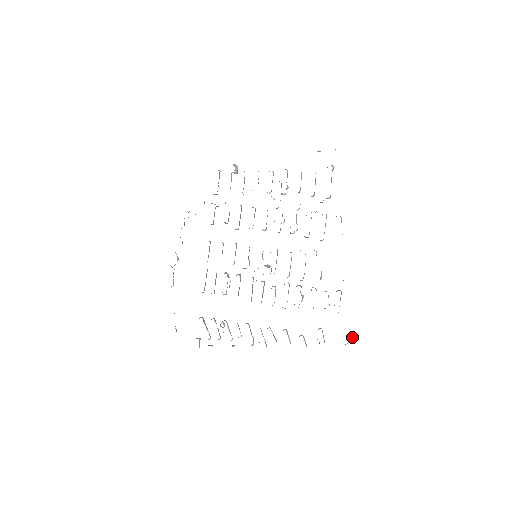
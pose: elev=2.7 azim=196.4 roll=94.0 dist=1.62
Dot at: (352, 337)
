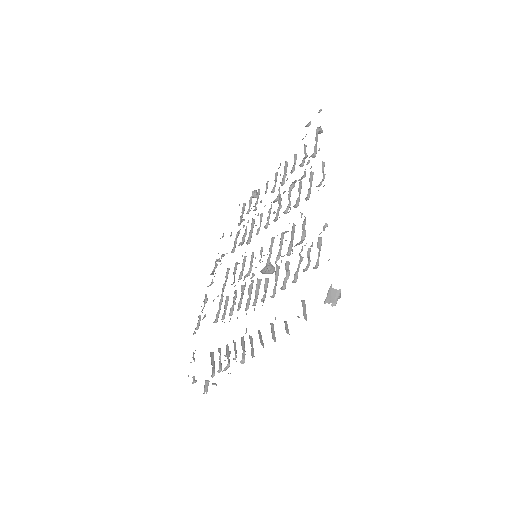
Dot at: (338, 293)
